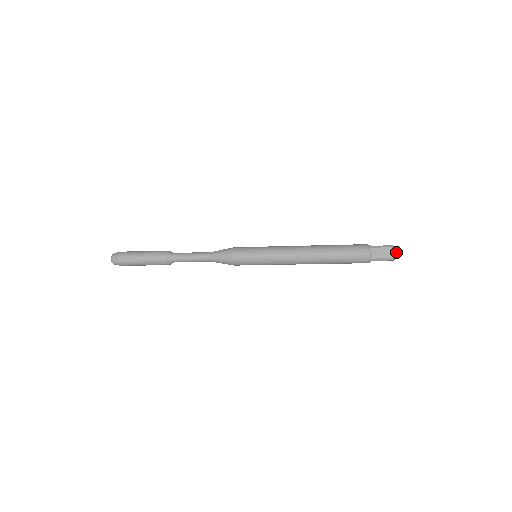
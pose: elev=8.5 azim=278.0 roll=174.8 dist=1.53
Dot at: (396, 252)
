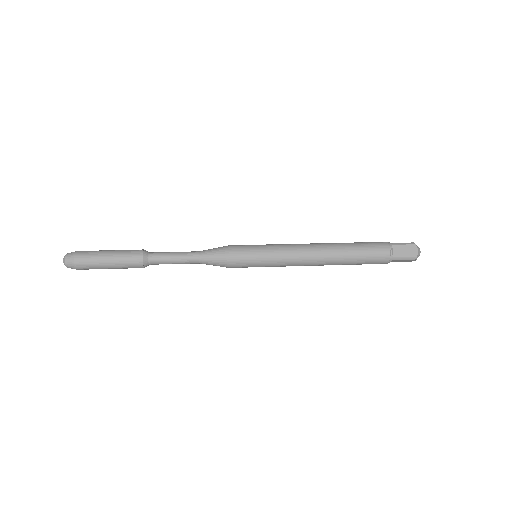
Dot at: occluded
